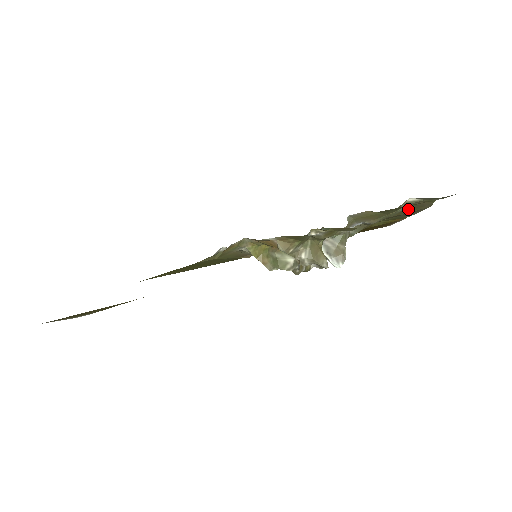
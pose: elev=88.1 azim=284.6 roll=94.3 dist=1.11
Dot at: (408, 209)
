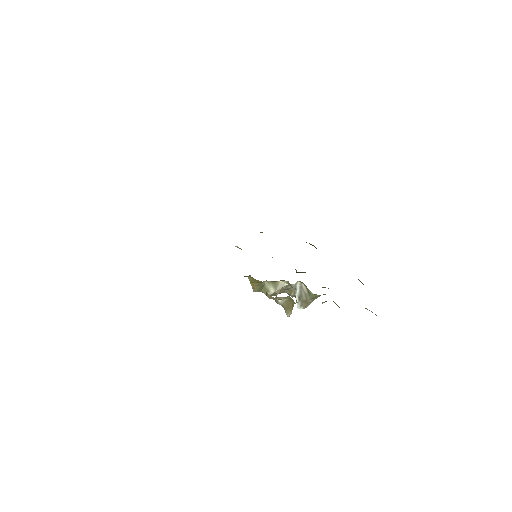
Dot at: occluded
